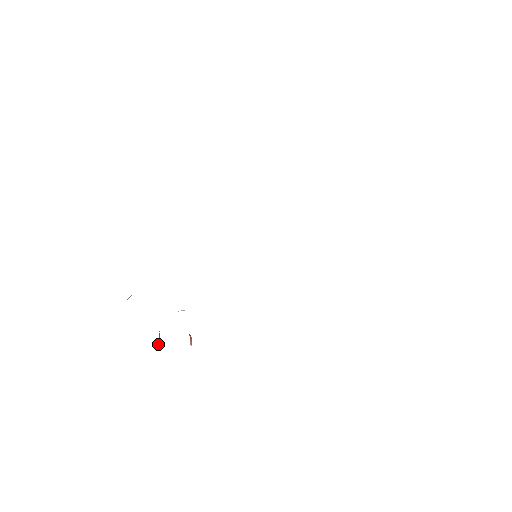
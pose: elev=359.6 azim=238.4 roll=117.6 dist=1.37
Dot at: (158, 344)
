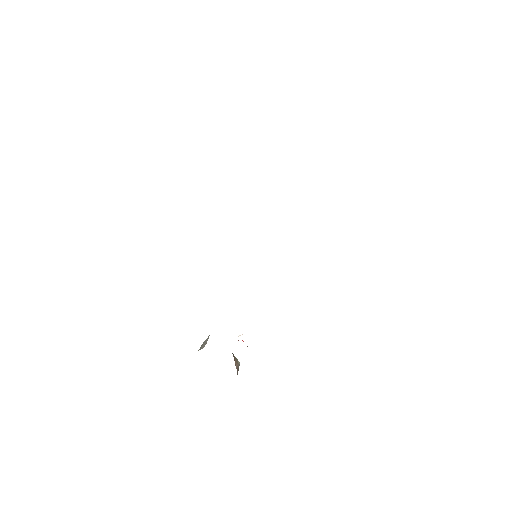
Dot at: (237, 365)
